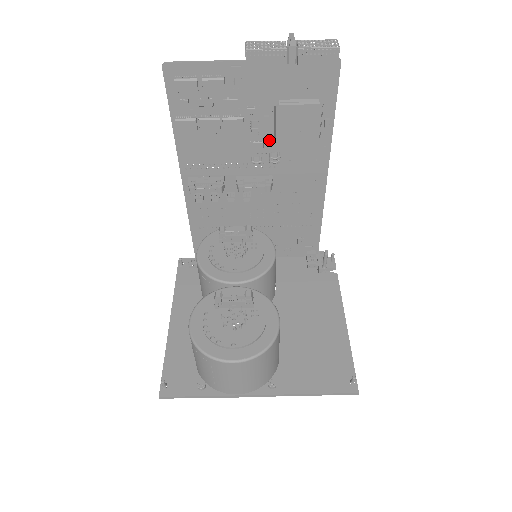
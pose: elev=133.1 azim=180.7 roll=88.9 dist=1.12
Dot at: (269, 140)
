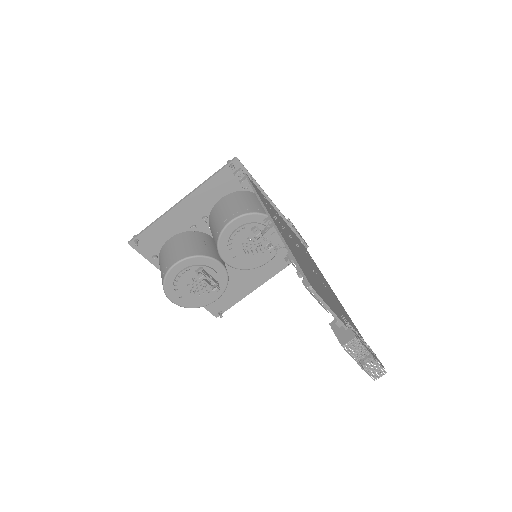
Dot at: occluded
